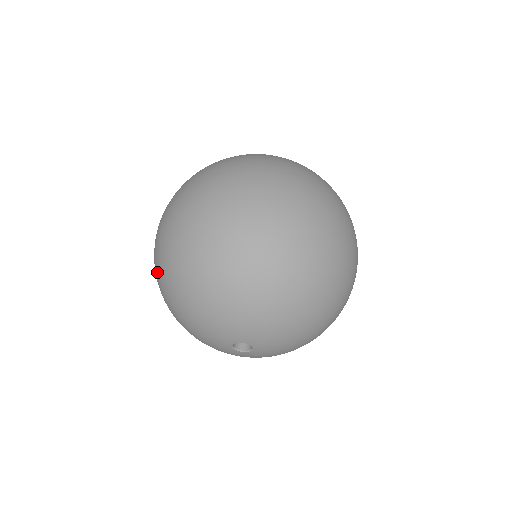
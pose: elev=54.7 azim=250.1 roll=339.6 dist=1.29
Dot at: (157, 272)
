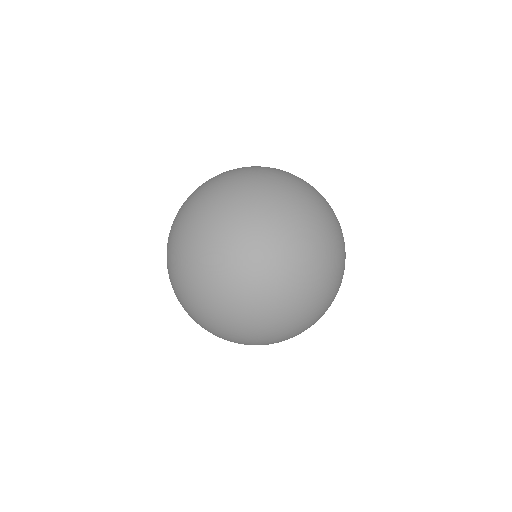
Dot at: (183, 297)
